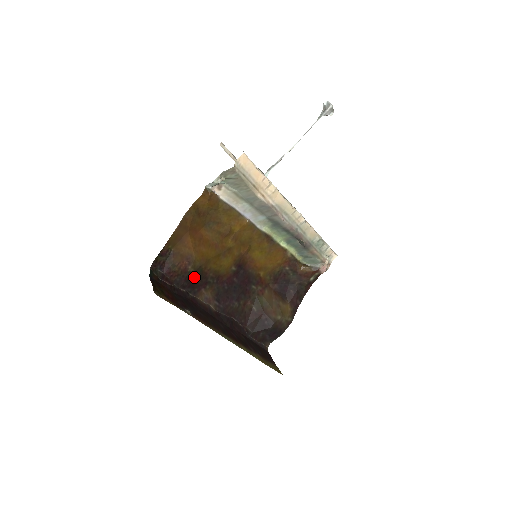
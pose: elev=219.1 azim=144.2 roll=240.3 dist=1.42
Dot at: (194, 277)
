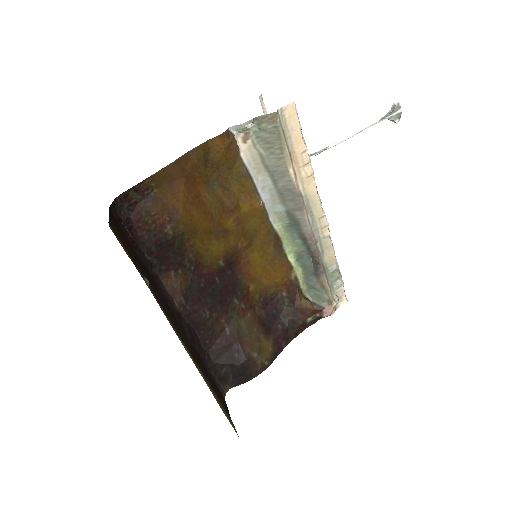
Dot at: (169, 245)
